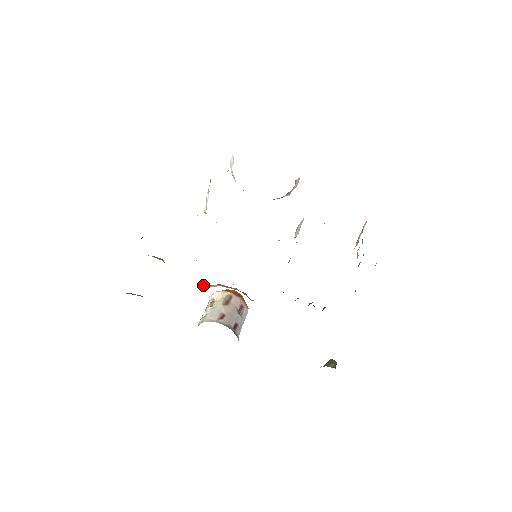
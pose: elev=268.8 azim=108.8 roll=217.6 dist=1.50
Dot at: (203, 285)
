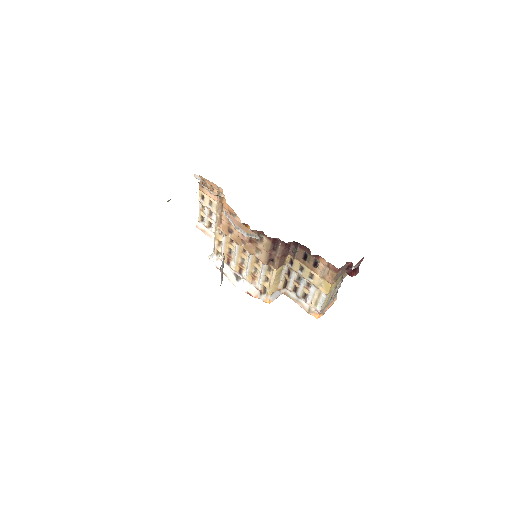
Dot at: (227, 215)
